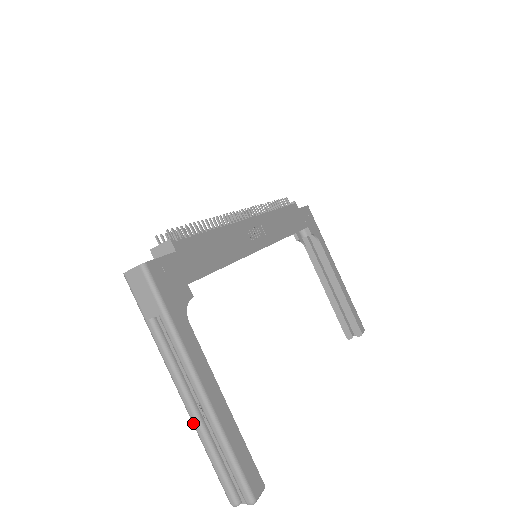
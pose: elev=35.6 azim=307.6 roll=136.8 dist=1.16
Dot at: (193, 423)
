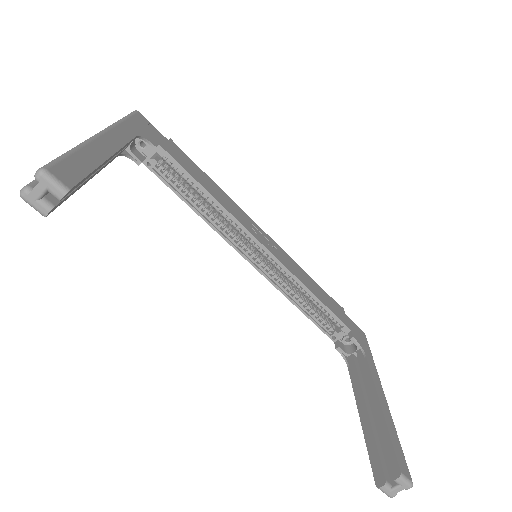
Dot at: occluded
